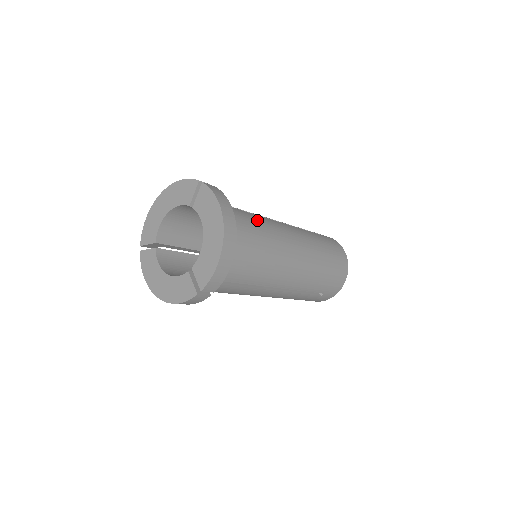
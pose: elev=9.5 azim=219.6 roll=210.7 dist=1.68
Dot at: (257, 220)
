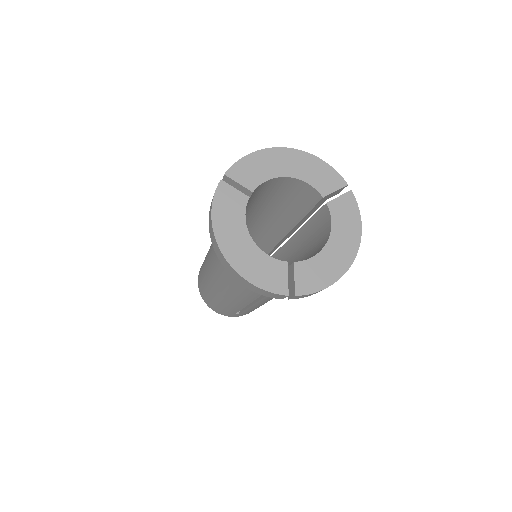
Dot at: occluded
